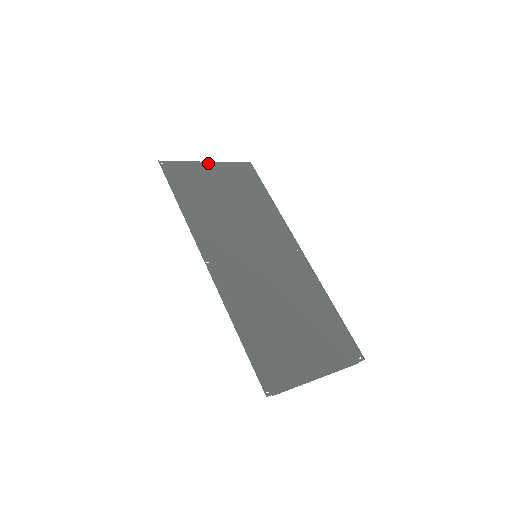
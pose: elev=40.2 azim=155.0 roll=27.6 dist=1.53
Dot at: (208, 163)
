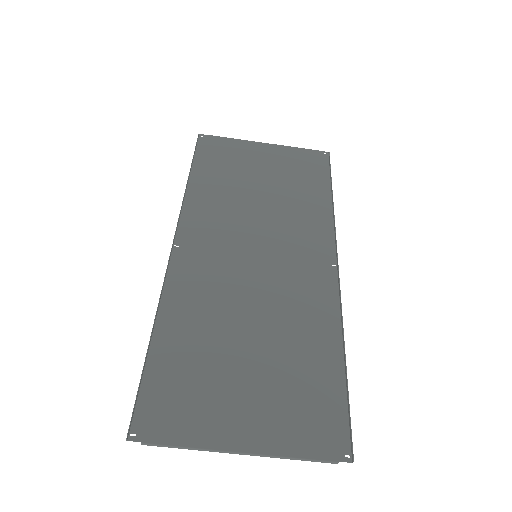
Dot at: (265, 144)
